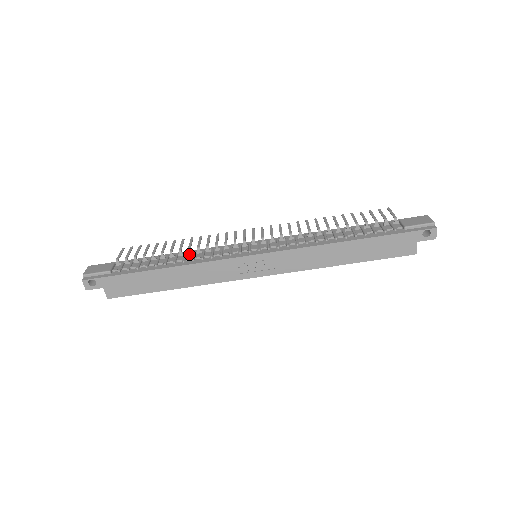
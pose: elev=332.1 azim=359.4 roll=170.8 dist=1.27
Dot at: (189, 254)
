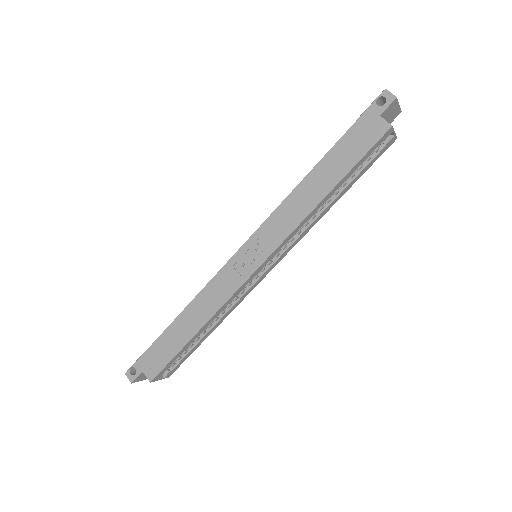
Dot at: occluded
